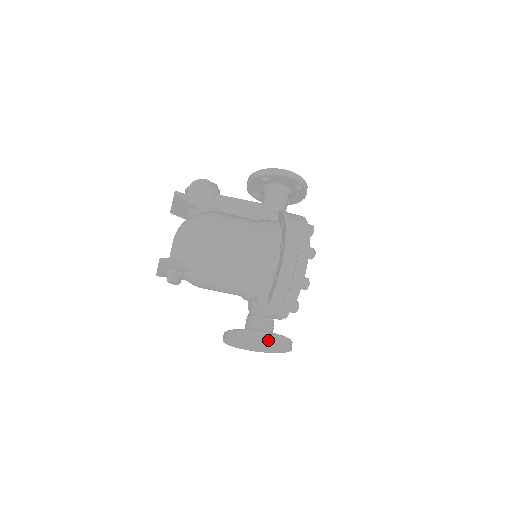
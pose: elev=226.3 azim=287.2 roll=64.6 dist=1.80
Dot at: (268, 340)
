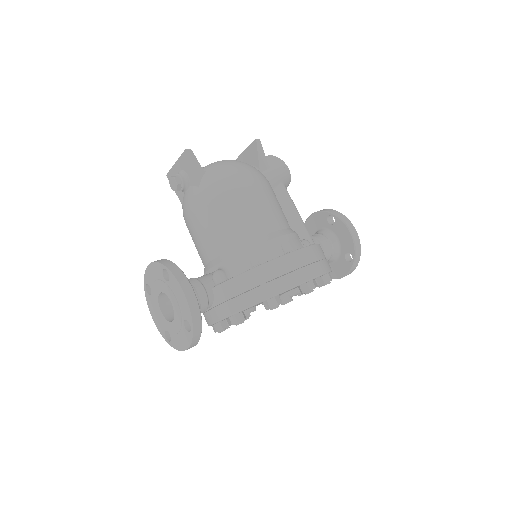
Dot at: (186, 296)
